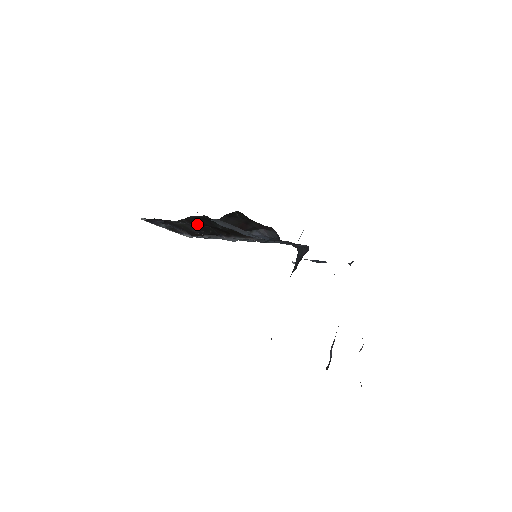
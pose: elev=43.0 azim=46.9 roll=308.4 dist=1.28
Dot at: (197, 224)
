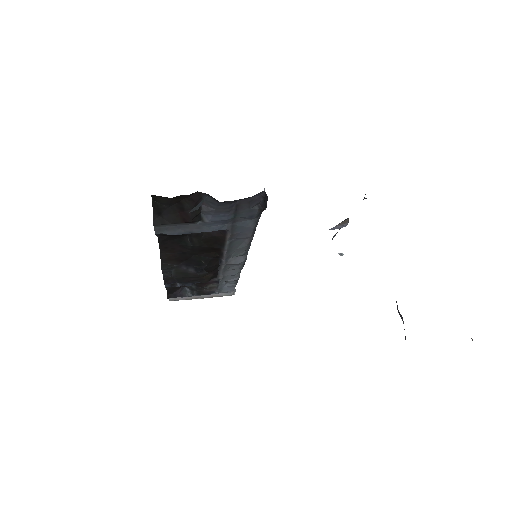
Dot at: (181, 260)
